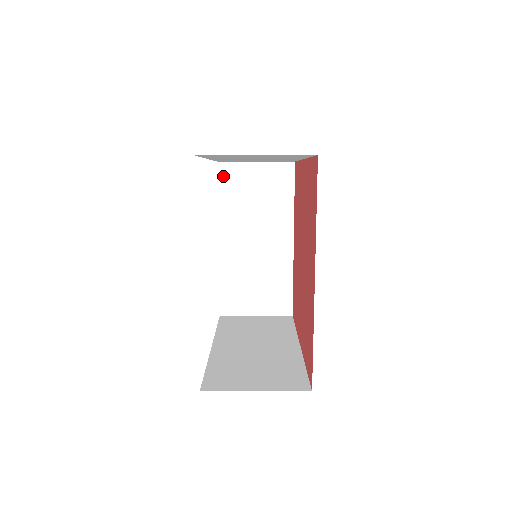
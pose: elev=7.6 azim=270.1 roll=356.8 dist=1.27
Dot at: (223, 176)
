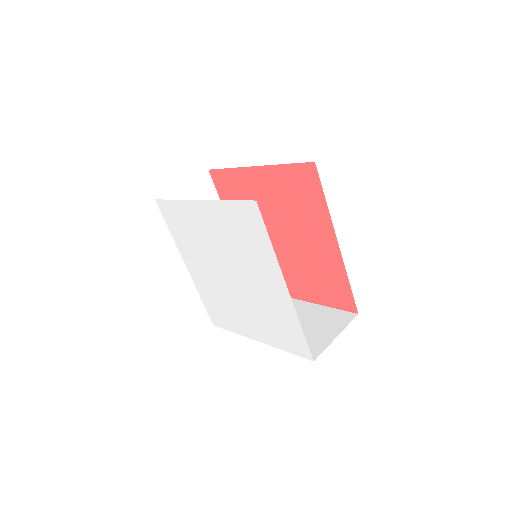
Dot at: occluded
